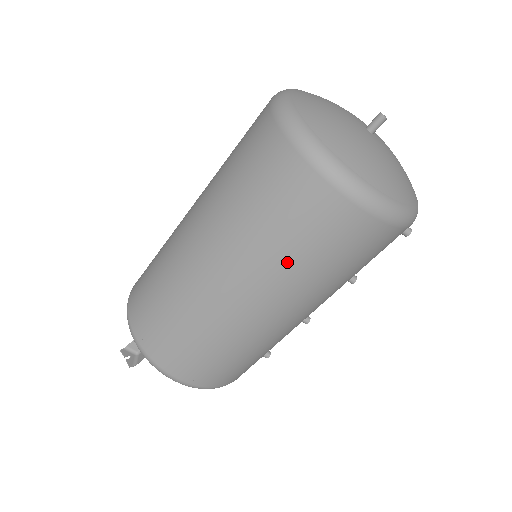
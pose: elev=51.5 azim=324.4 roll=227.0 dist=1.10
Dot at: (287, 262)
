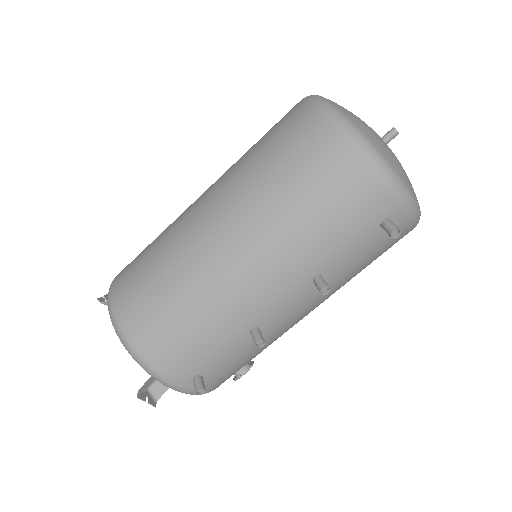
Dot at: (250, 164)
